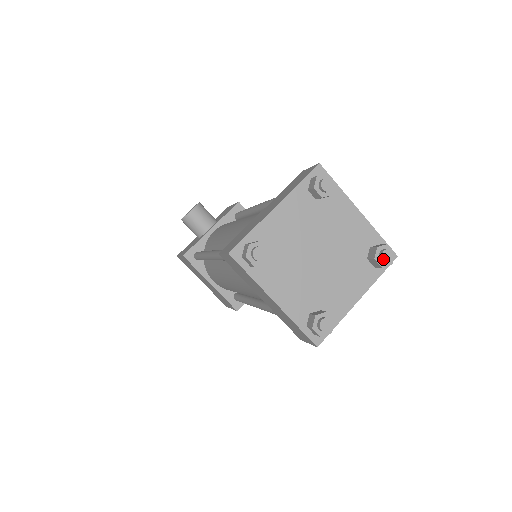
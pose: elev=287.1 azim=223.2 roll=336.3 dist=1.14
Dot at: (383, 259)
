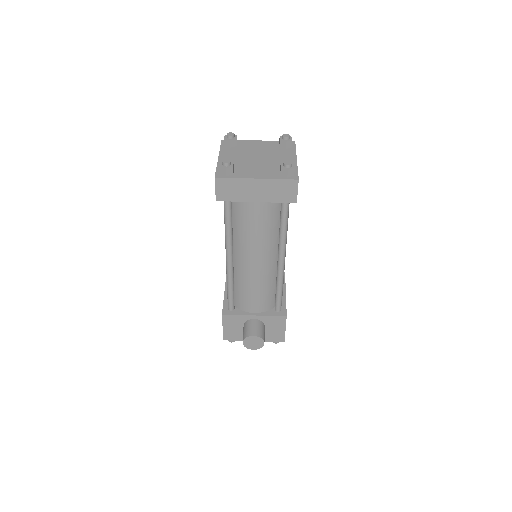
Dot at: (284, 162)
